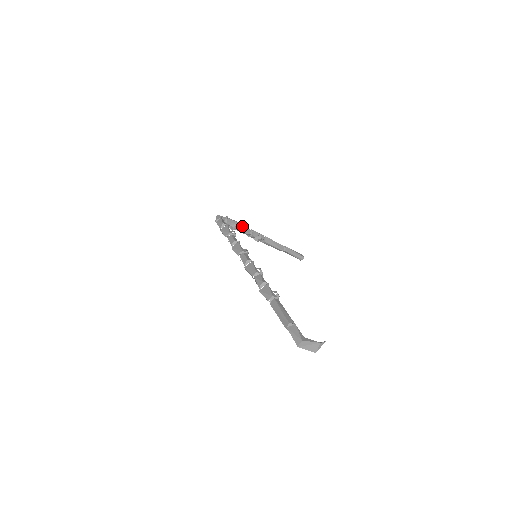
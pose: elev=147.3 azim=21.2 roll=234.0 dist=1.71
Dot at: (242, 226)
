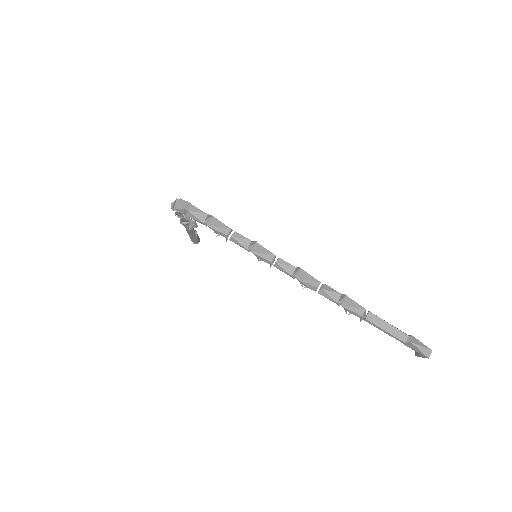
Dot at: occluded
